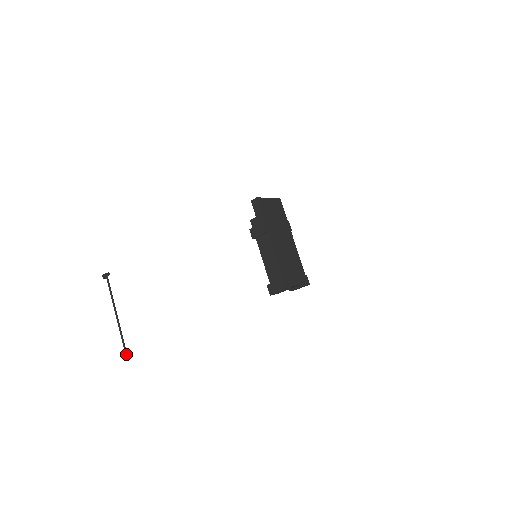
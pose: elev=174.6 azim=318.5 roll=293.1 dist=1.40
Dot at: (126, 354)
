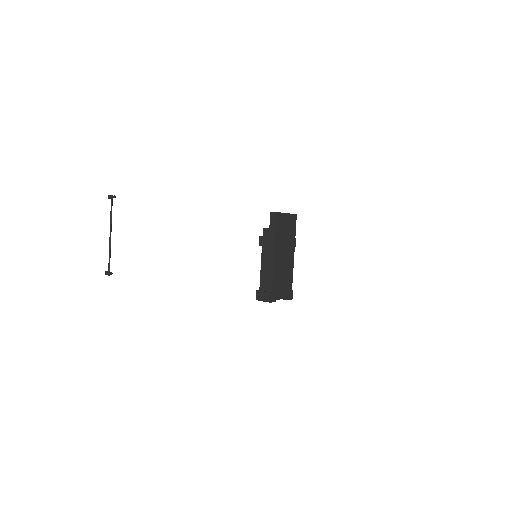
Dot at: (109, 275)
